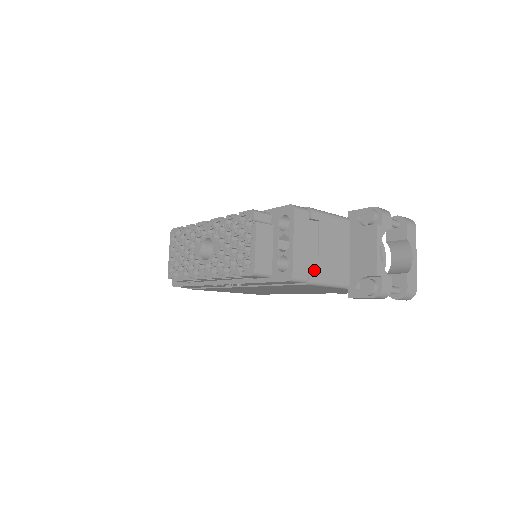
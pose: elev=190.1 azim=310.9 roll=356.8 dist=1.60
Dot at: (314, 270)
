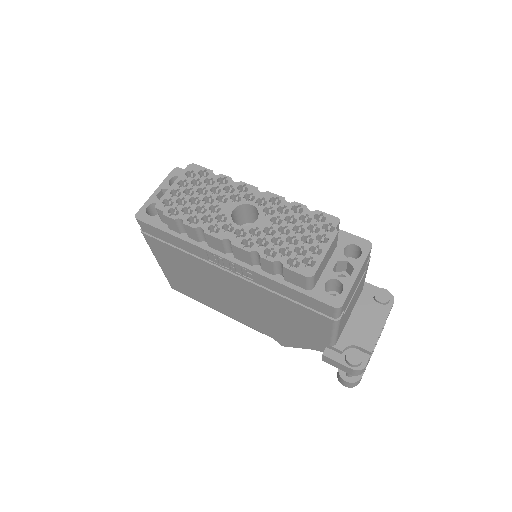
Dot at: (344, 312)
